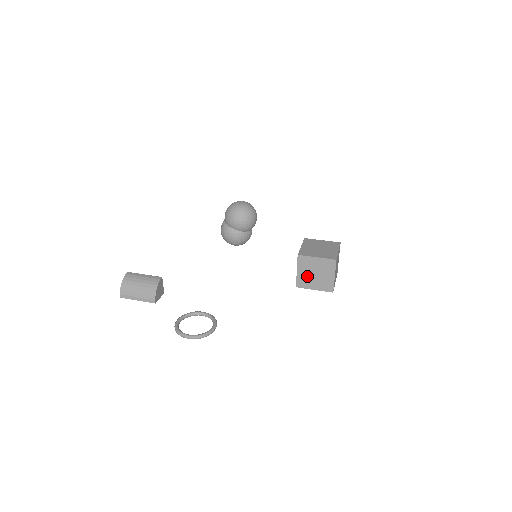
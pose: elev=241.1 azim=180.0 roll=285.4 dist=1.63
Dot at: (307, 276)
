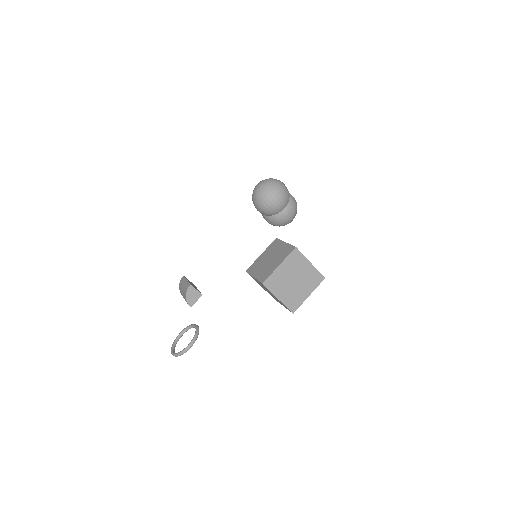
Dot at: (268, 292)
